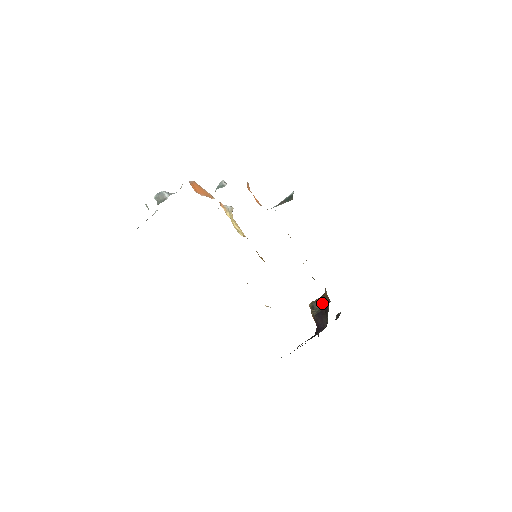
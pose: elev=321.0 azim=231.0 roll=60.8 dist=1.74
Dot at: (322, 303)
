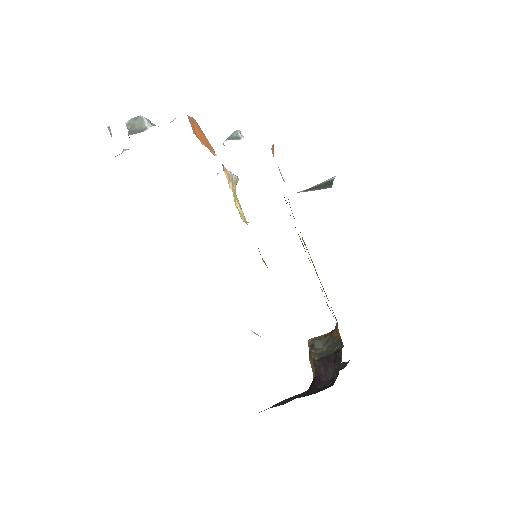
Dot at: (328, 343)
